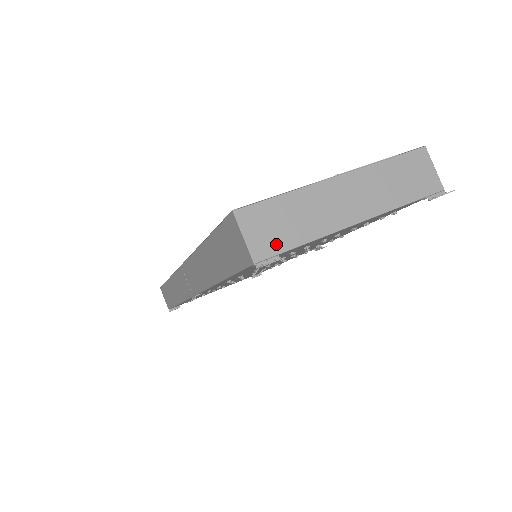
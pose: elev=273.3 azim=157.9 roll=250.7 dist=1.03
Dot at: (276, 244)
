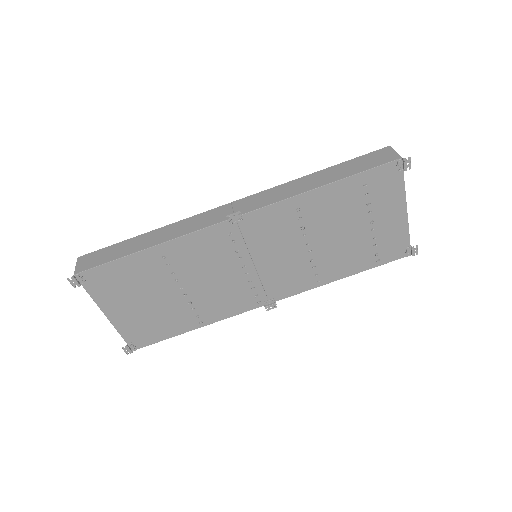
Dot at: (401, 168)
